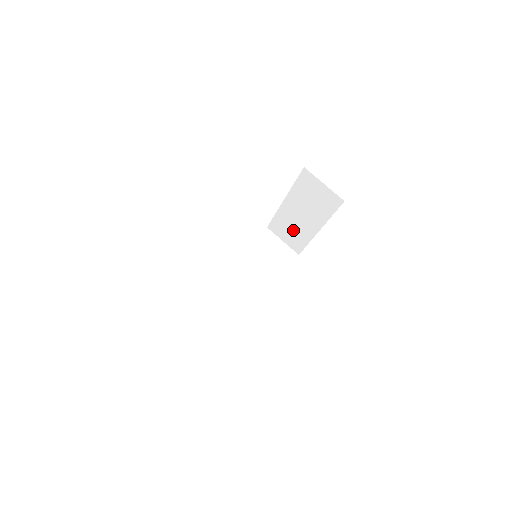
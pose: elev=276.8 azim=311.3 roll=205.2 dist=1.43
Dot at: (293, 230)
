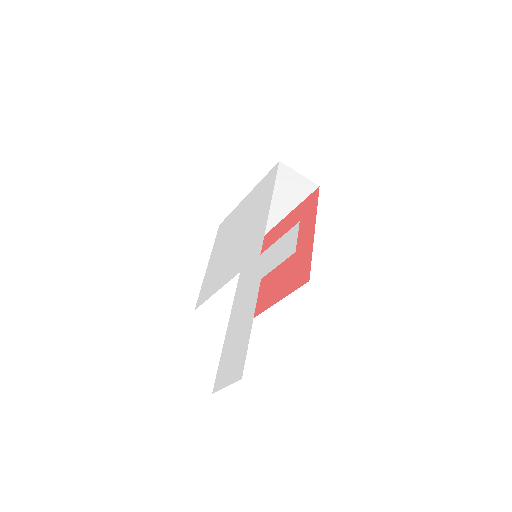
Dot at: occluded
